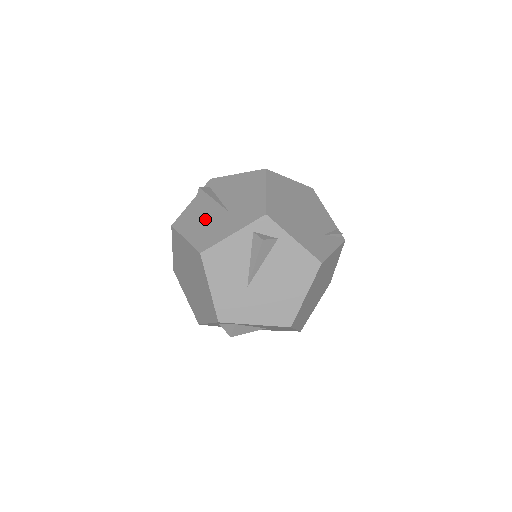
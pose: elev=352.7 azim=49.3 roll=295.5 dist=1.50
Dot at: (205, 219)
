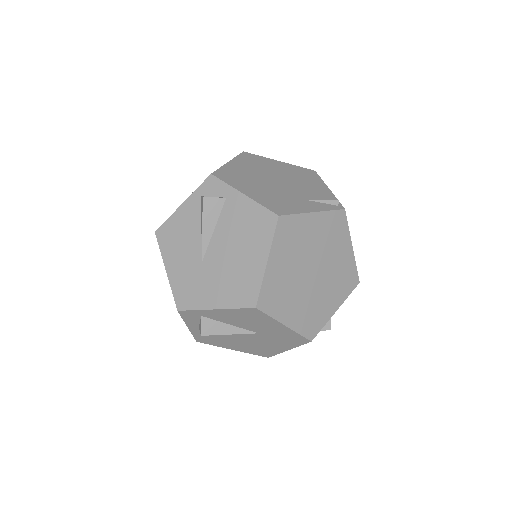
Dot at: occluded
